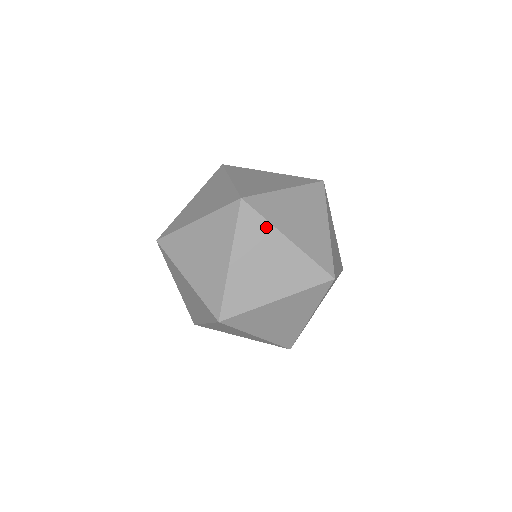
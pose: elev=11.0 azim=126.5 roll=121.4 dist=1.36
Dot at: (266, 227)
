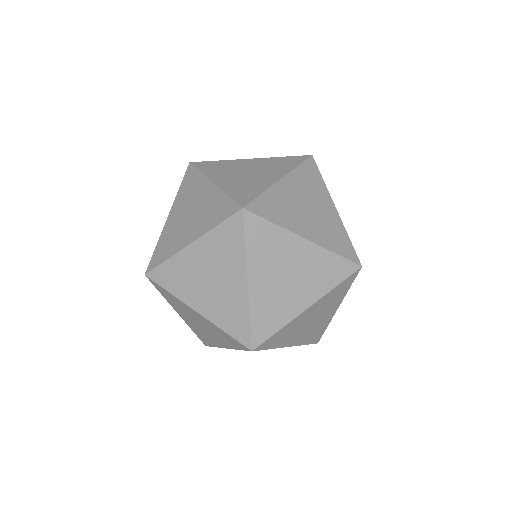
Dot at: (175, 299)
